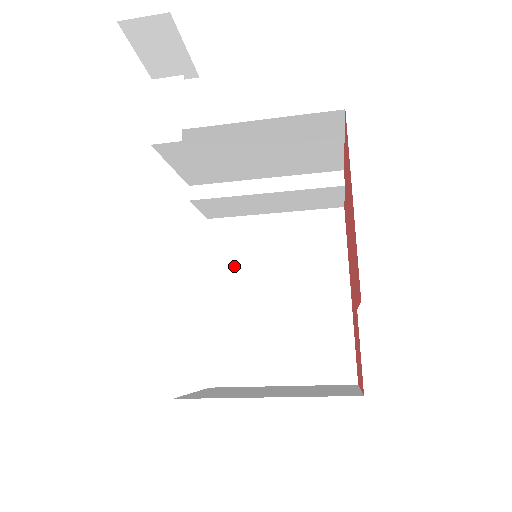
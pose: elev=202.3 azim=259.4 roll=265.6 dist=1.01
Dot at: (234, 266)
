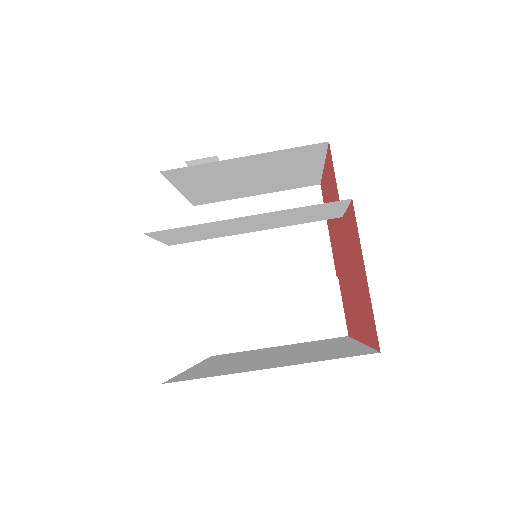
Dot at: (230, 358)
